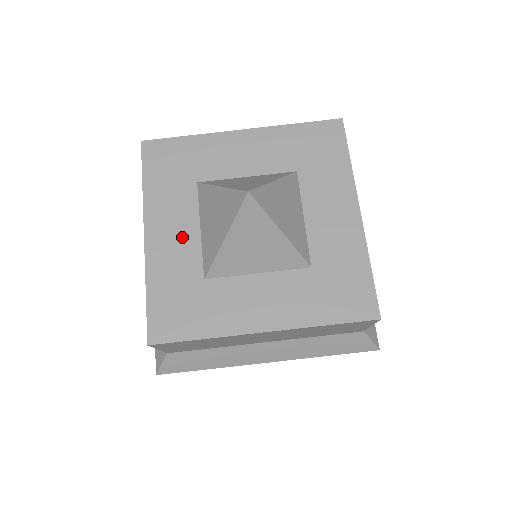
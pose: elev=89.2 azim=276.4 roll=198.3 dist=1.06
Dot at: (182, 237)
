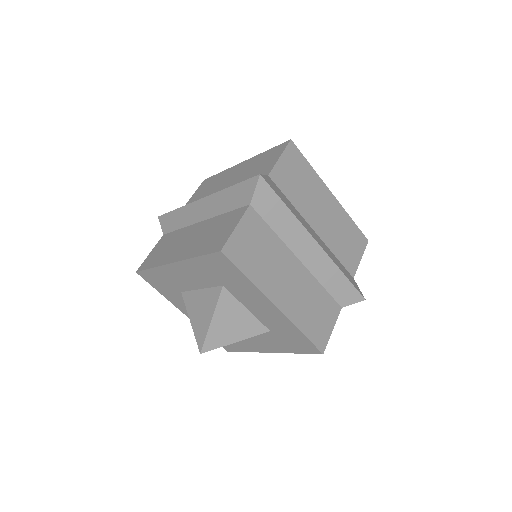
Dot at: (189, 281)
